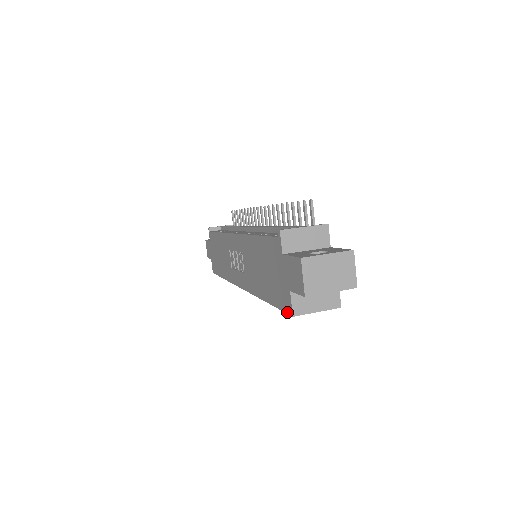
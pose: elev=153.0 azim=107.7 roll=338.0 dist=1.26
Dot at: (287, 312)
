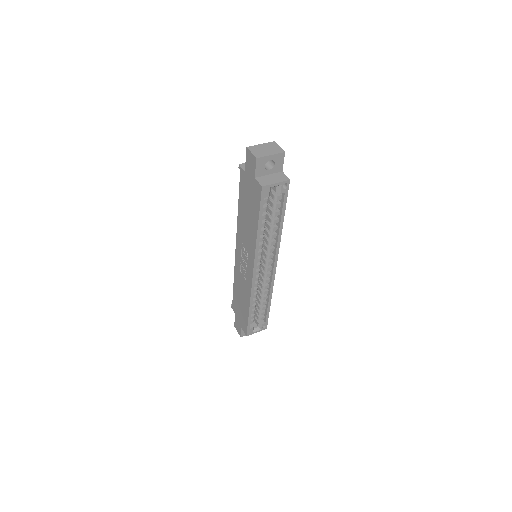
Dot at: (260, 193)
